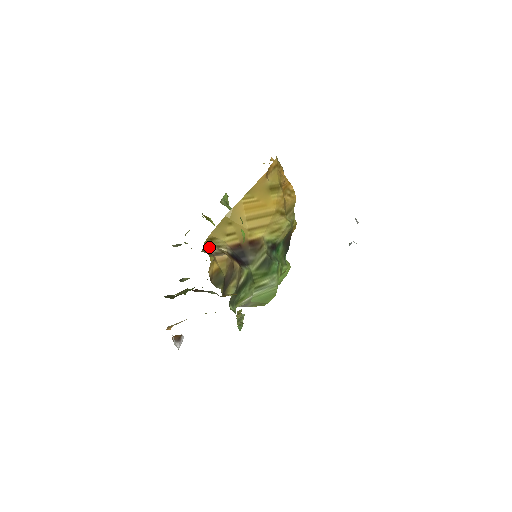
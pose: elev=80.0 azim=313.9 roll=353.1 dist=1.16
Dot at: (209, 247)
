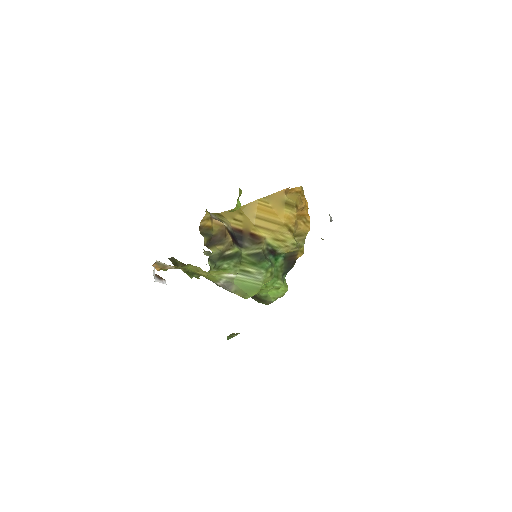
Dot at: (213, 215)
